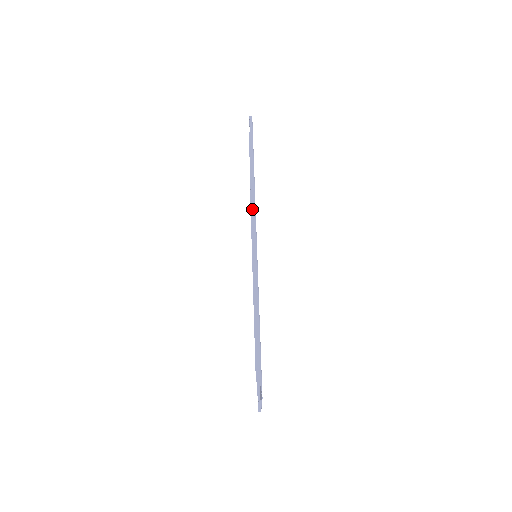
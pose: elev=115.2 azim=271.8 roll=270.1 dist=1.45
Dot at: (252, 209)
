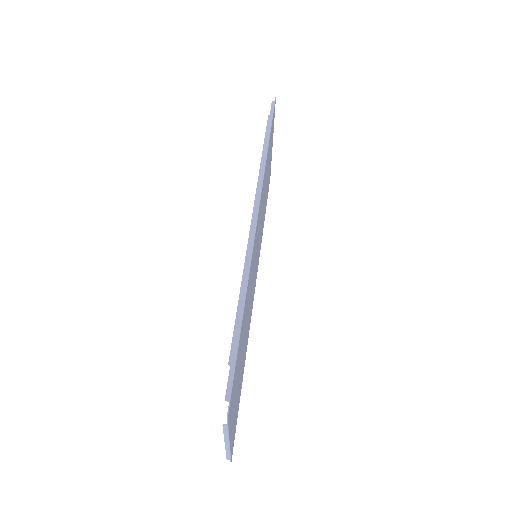
Dot at: (257, 189)
